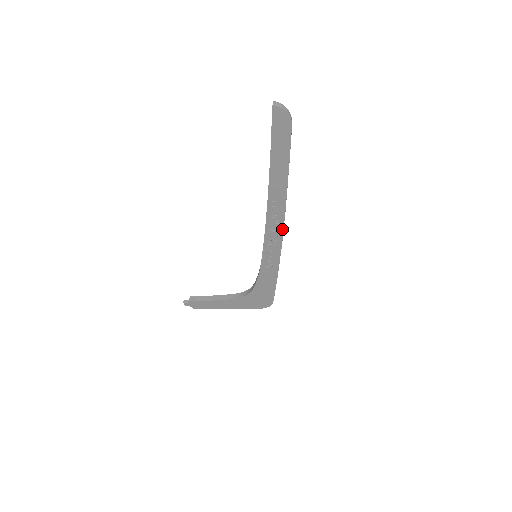
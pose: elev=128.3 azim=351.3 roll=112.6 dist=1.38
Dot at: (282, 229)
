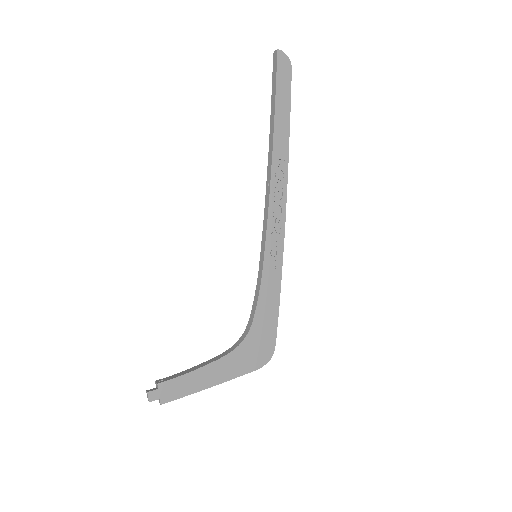
Dot at: (285, 201)
